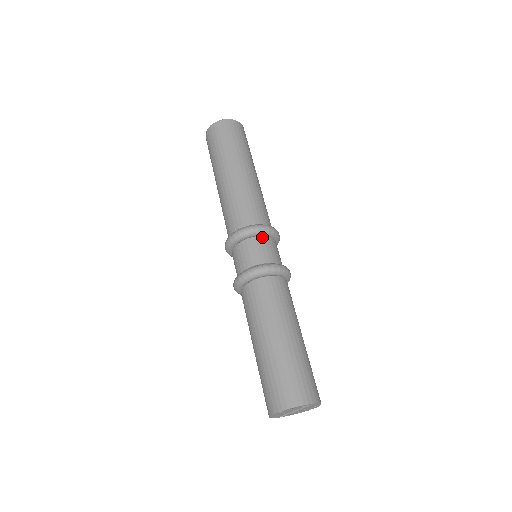
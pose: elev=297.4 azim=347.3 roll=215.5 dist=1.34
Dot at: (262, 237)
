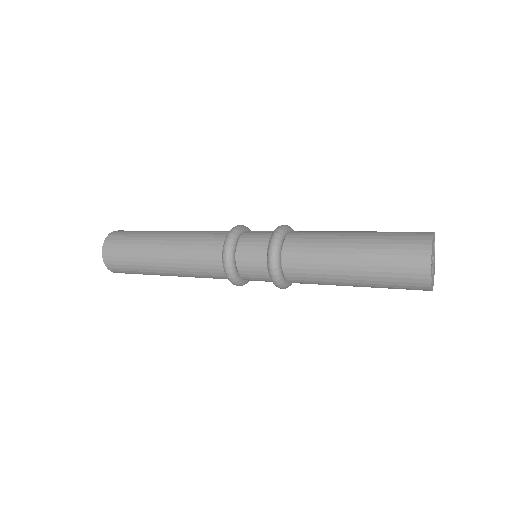
Dot at: occluded
